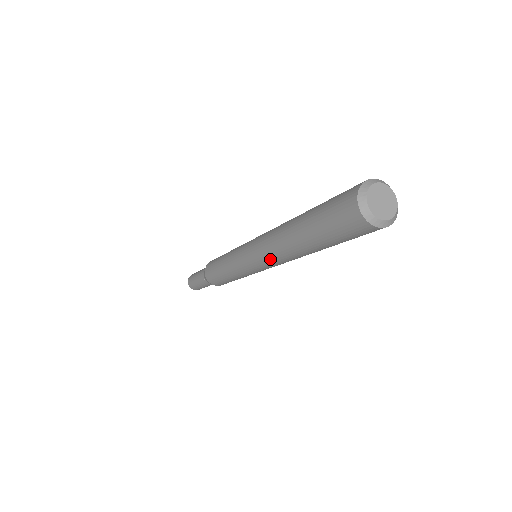
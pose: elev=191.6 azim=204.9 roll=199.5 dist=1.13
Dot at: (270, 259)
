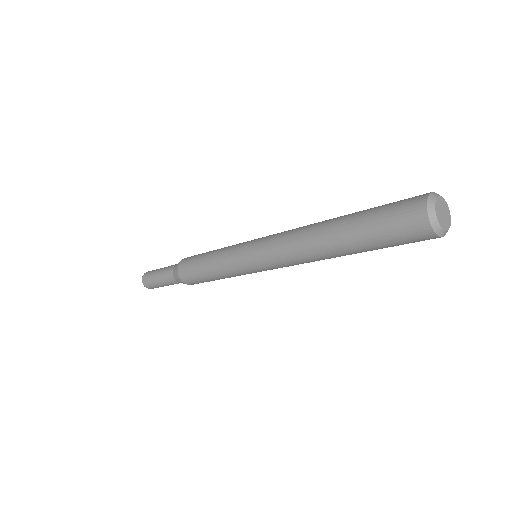
Dot at: (290, 263)
